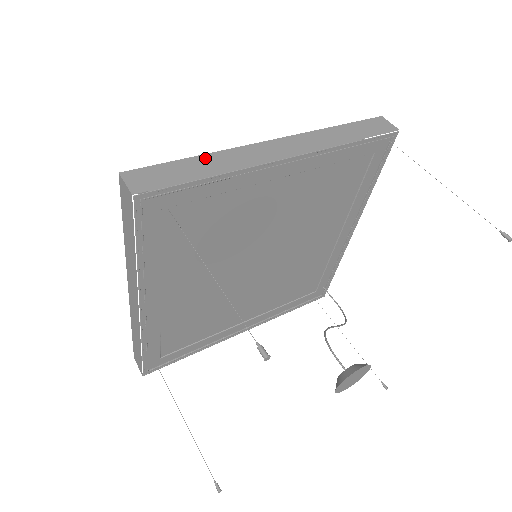
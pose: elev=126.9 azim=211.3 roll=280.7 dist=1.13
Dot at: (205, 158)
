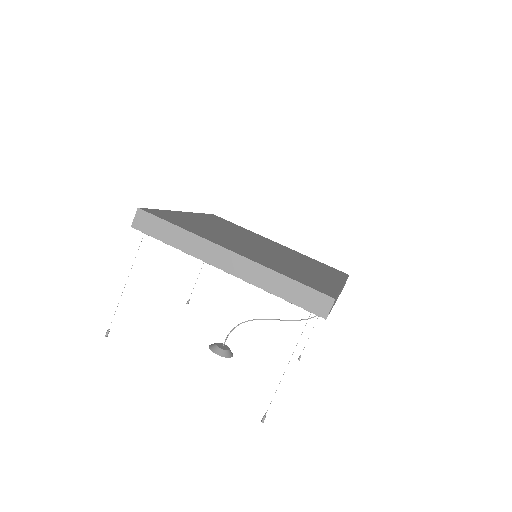
Dot at: (182, 233)
